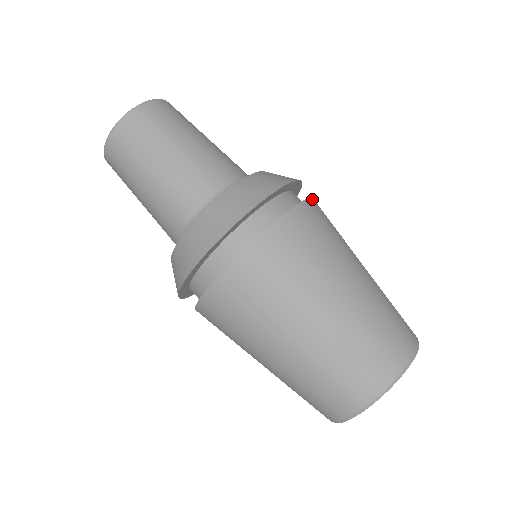
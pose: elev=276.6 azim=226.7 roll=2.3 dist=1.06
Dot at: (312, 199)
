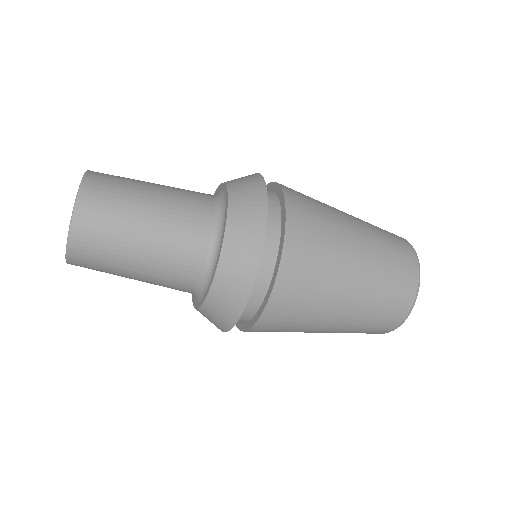
Dot at: occluded
